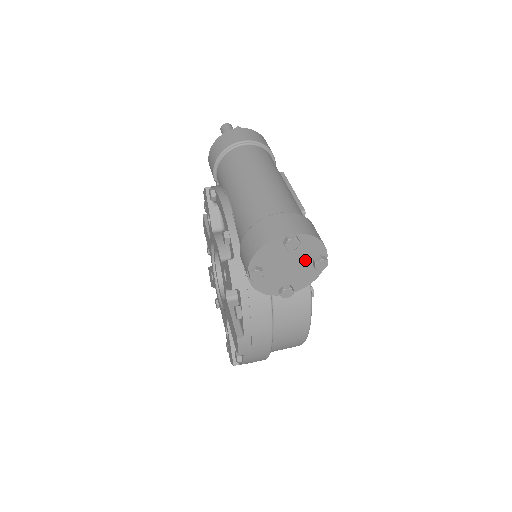
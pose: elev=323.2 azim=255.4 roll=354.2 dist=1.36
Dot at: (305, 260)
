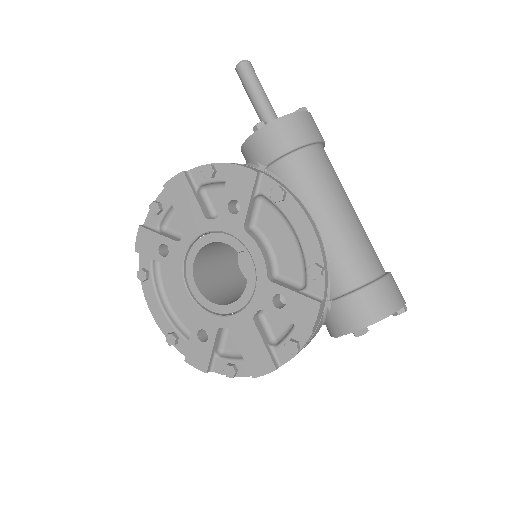
Dot at: occluded
